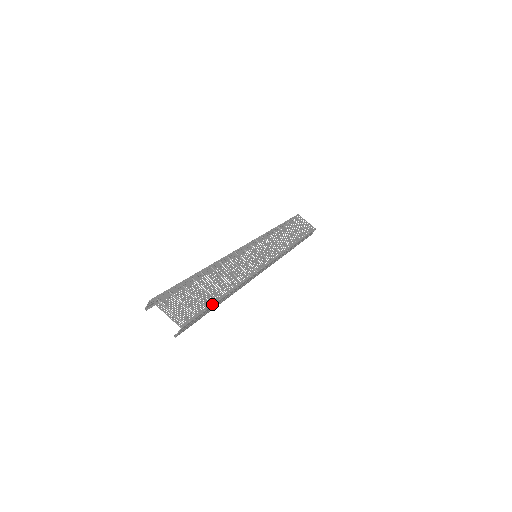
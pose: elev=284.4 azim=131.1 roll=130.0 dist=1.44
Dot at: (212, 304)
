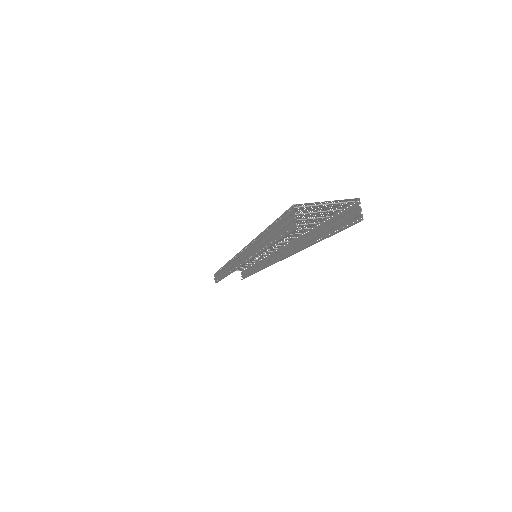
Dot at: (322, 219)
